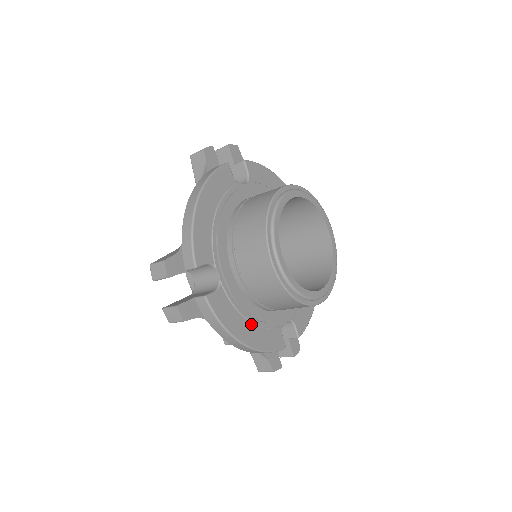
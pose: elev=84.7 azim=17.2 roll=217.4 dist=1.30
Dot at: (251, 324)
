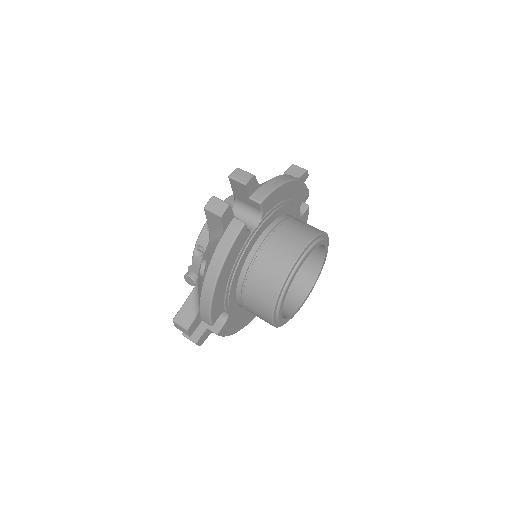
Dot at: (246, 315)
